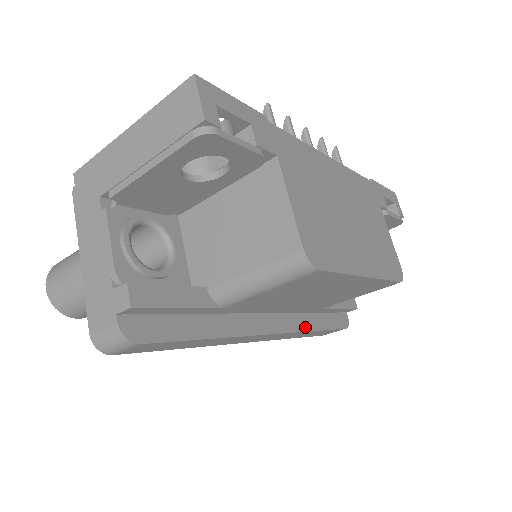
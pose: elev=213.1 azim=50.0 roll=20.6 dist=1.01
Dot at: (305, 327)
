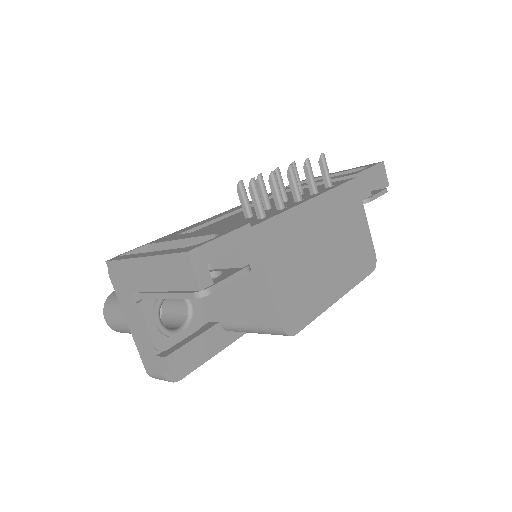
Dot at: occluded
